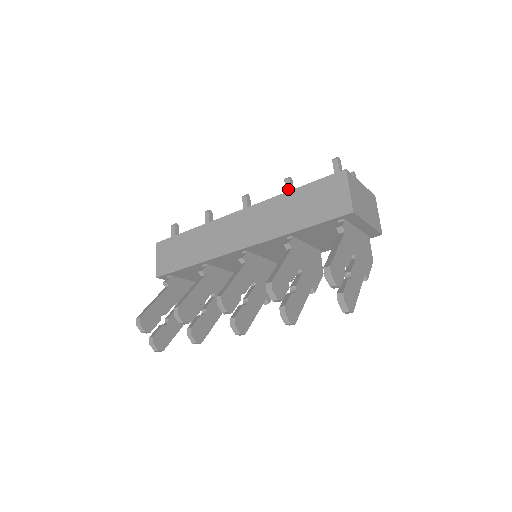
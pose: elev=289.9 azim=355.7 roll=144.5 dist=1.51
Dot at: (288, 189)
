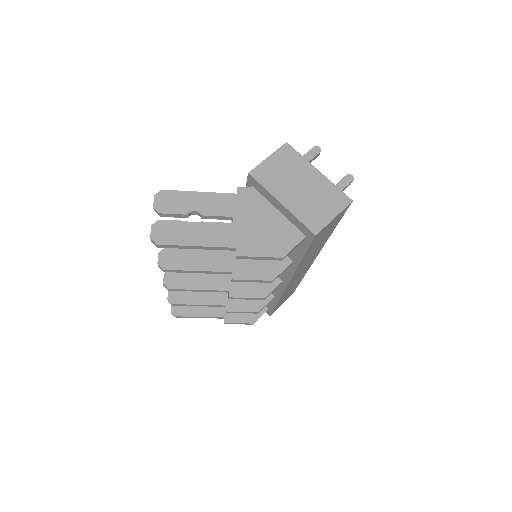
Dot at: occluded
